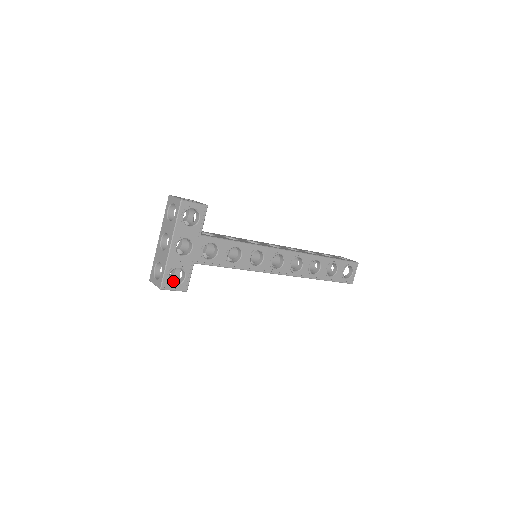
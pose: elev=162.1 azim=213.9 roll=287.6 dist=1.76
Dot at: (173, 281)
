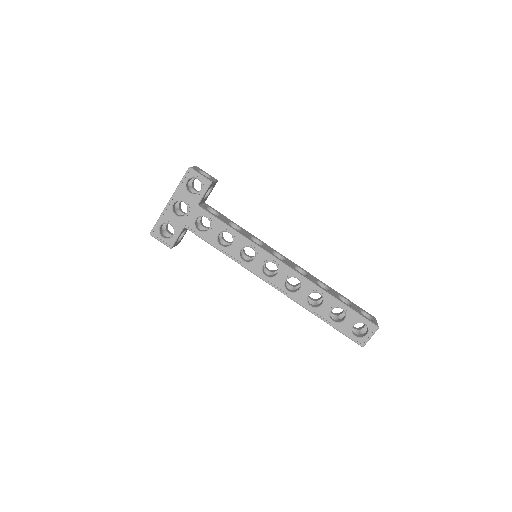
Dot at: occluded
